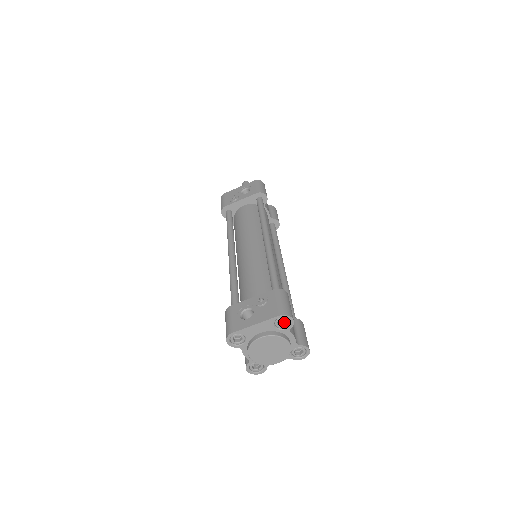
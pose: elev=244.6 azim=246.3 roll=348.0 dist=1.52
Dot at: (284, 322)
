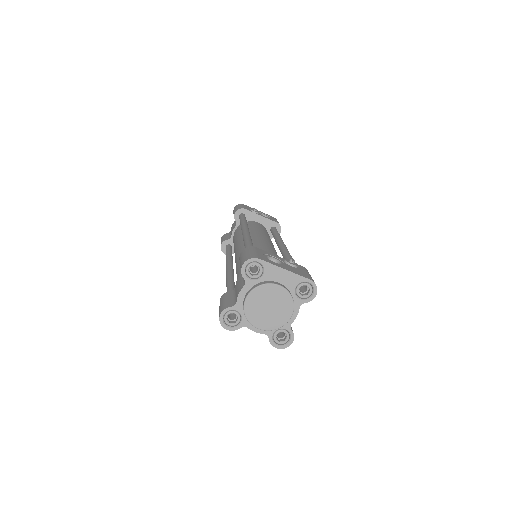
Dot at: (303, 293)
